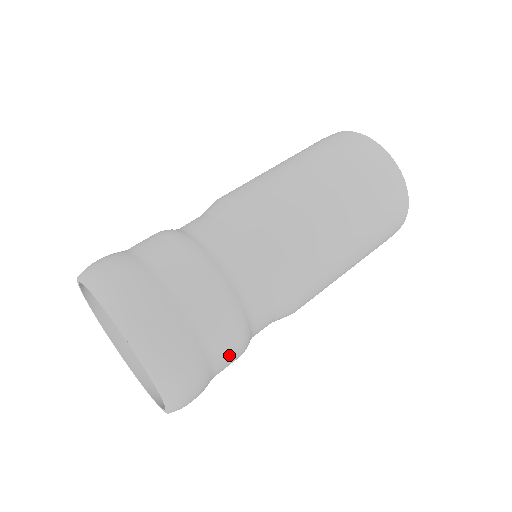
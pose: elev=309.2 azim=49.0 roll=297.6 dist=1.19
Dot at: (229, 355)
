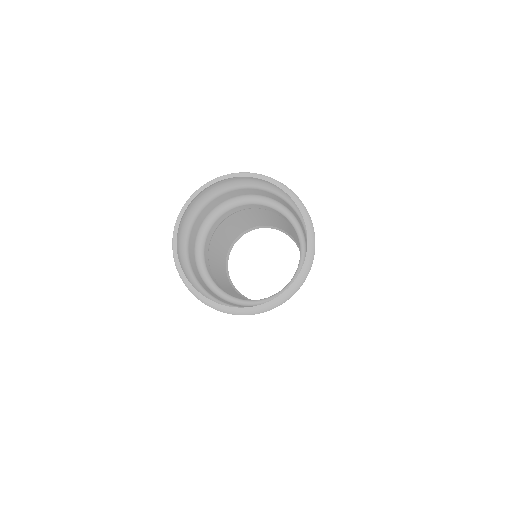
Dot at: occluded
